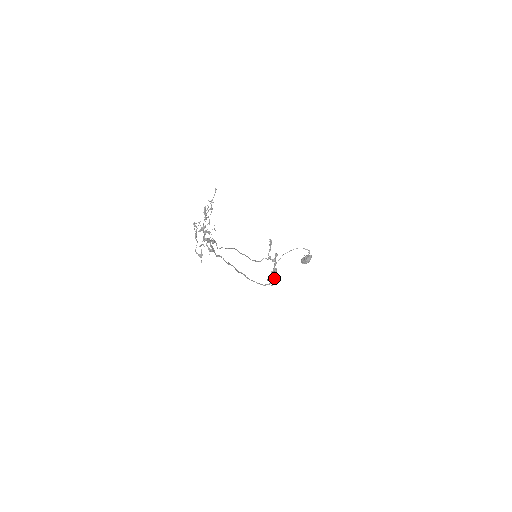
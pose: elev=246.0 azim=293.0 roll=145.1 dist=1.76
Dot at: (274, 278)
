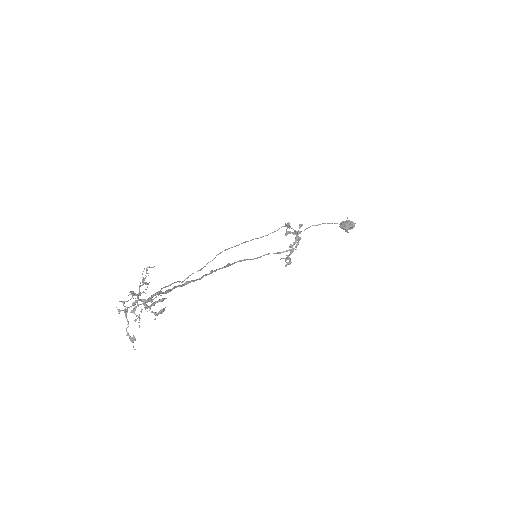
Dot at: (289, 259)
